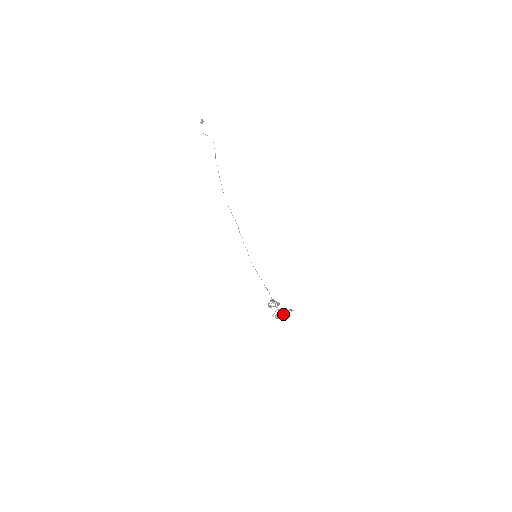
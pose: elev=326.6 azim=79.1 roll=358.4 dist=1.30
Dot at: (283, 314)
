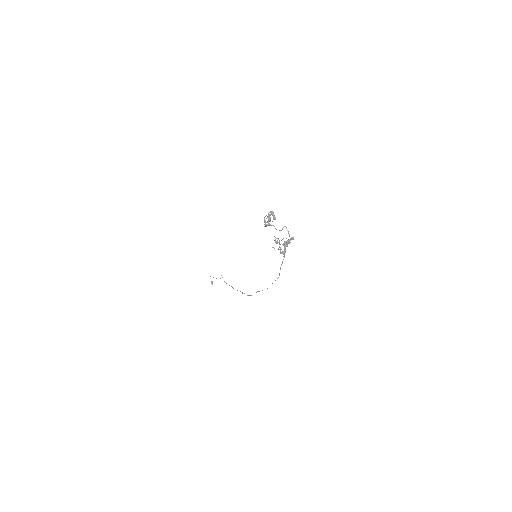
Dot at: occluded
